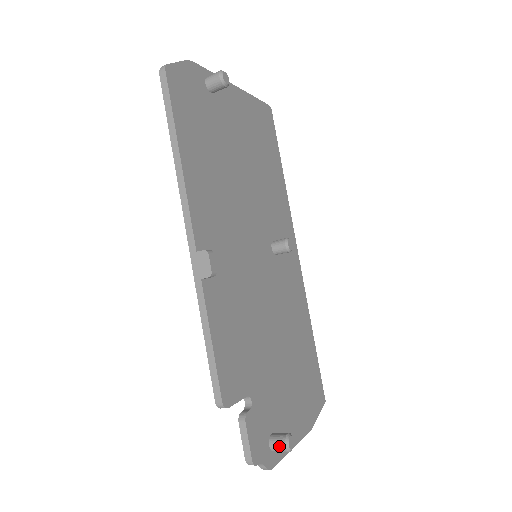
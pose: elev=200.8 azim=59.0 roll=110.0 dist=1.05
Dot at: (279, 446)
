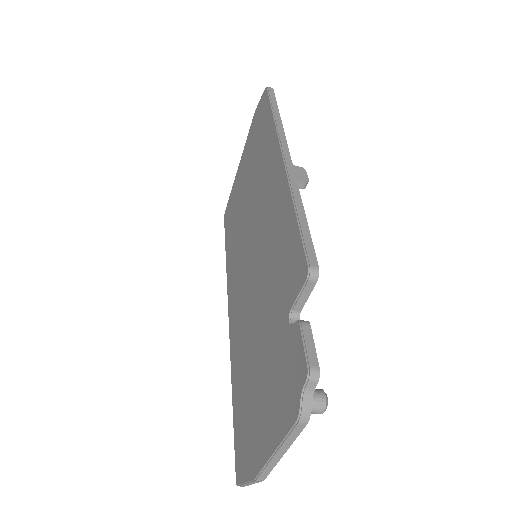
Dot at: (317, 395)
